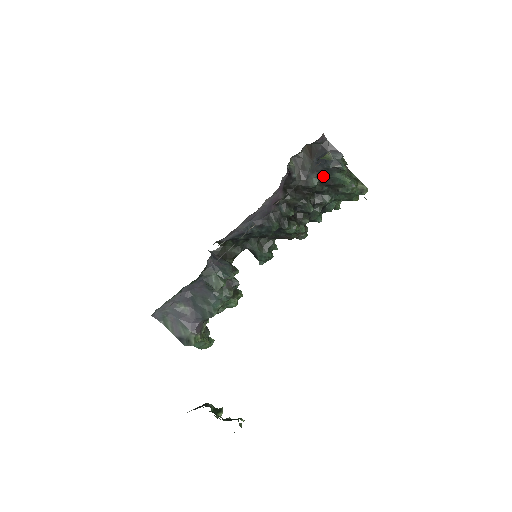
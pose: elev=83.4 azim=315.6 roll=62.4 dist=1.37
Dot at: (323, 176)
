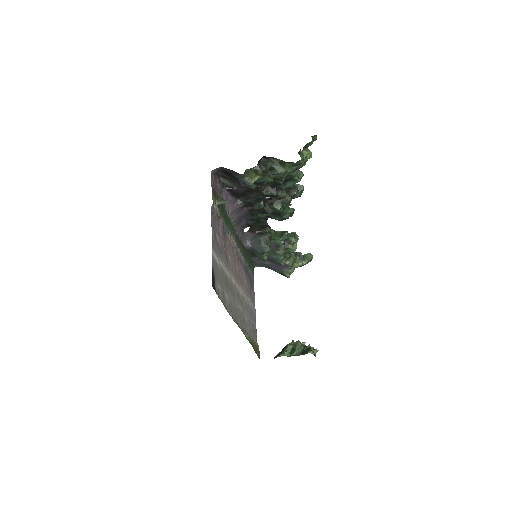
Dot at: occluded
